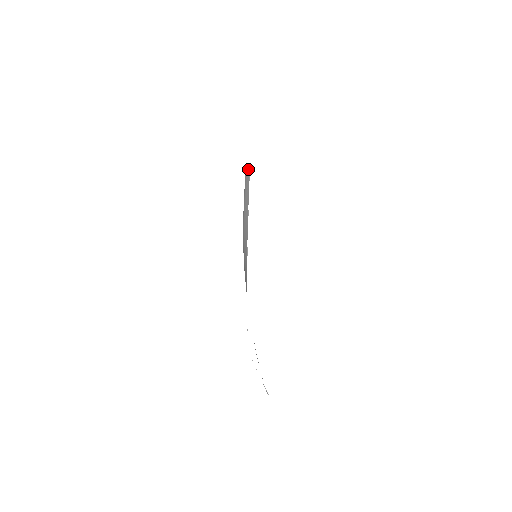
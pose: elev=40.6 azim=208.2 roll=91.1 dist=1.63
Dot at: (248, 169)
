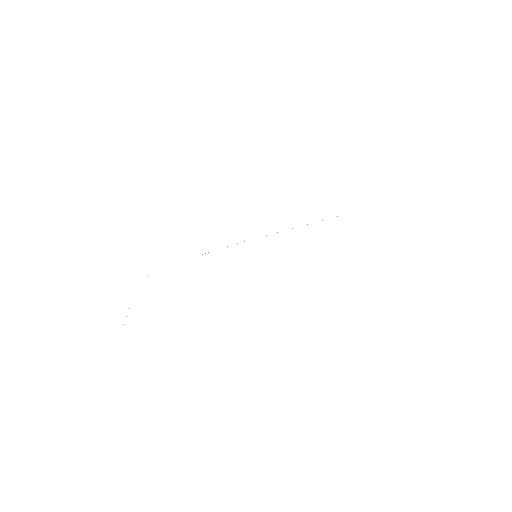
Dot at: occluded
